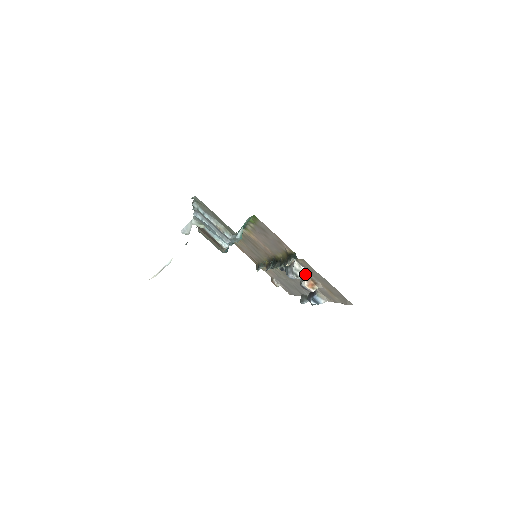
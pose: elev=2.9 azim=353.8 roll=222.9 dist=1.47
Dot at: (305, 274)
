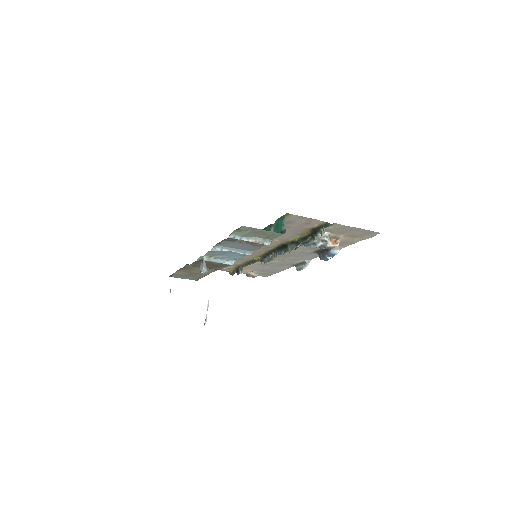
Dot at: (329, 236)
